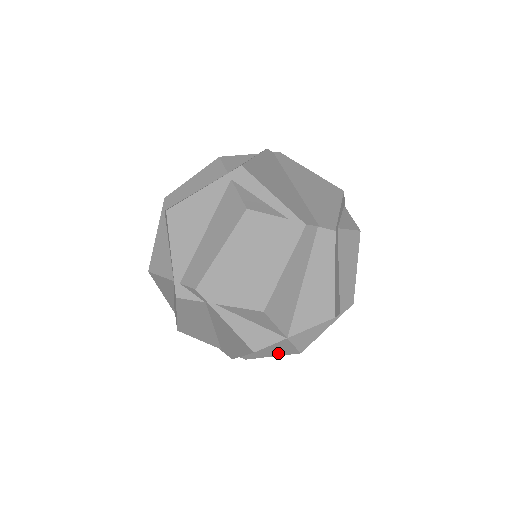
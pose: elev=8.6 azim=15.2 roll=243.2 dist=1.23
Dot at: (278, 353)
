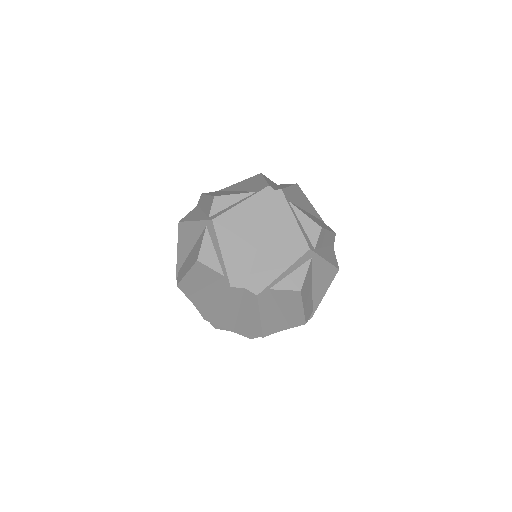
Dot at: occluded
